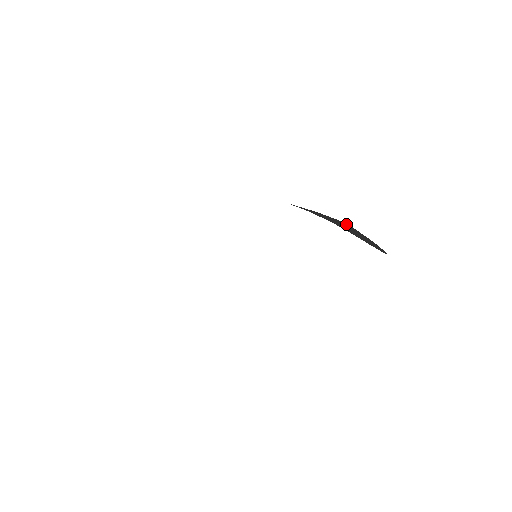
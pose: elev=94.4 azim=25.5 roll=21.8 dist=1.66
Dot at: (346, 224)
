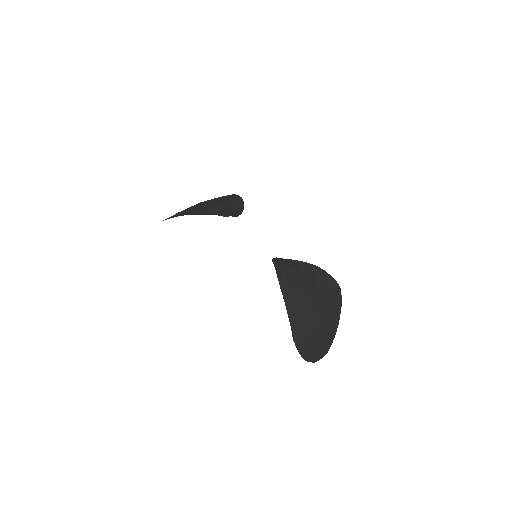
Dot at: (325, 322)
